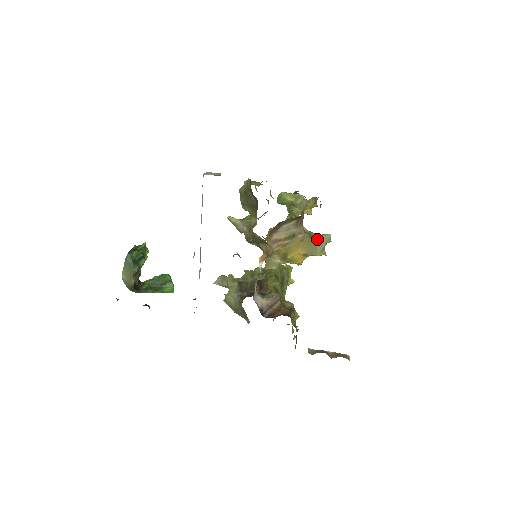
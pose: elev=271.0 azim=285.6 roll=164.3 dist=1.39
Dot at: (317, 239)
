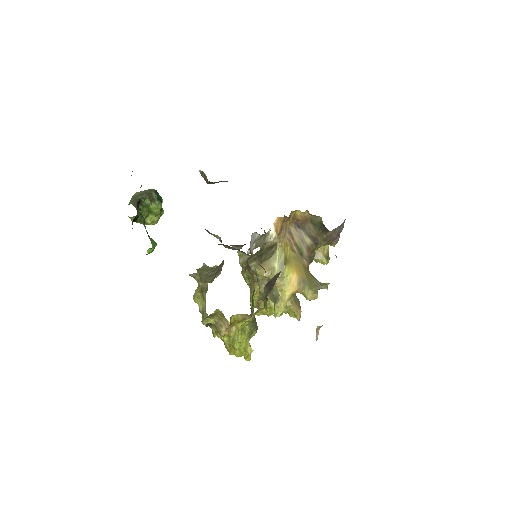
Dot at: (316, 279)
